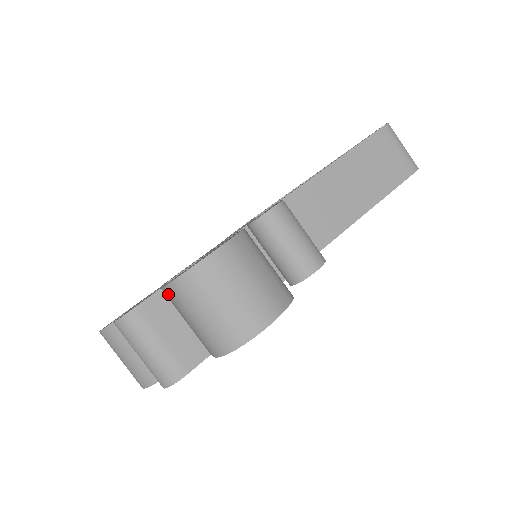
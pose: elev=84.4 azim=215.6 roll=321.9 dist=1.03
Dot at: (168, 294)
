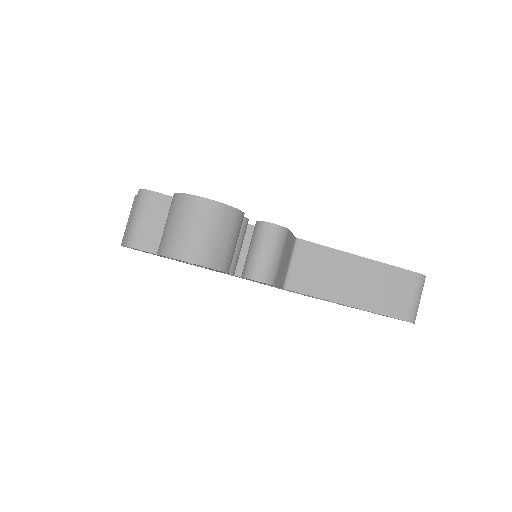
Dot at: (172, 200)
